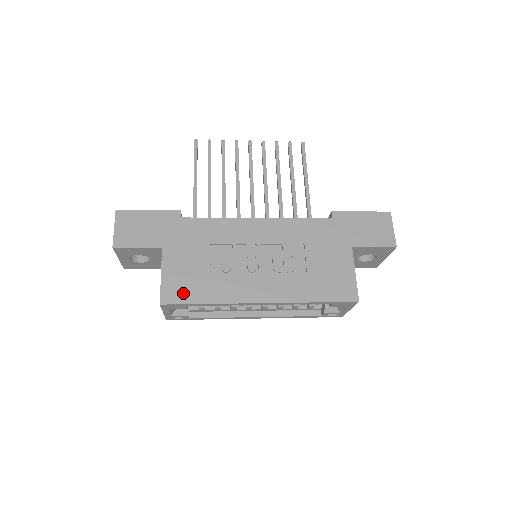
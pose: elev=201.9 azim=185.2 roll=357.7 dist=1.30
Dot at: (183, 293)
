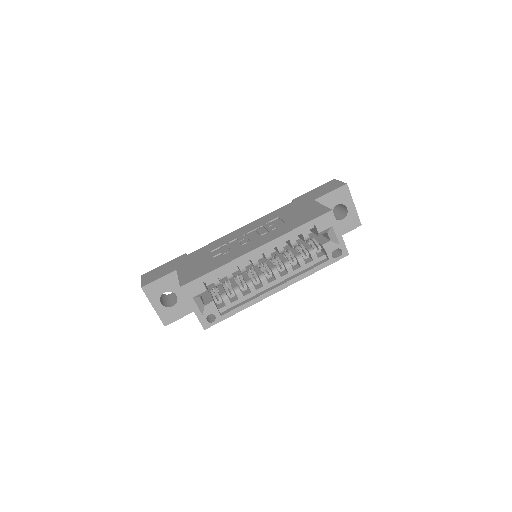
Dot at: (196, 275)
